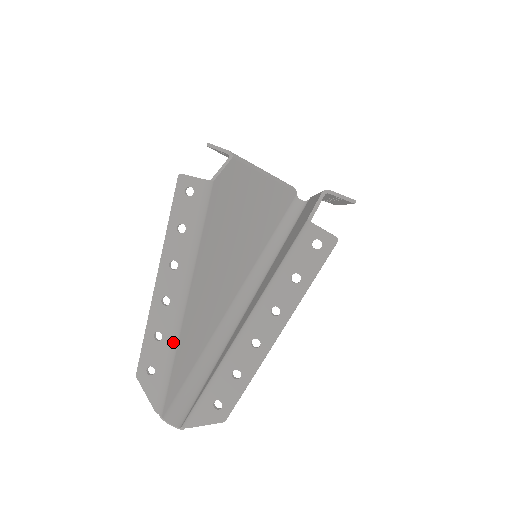
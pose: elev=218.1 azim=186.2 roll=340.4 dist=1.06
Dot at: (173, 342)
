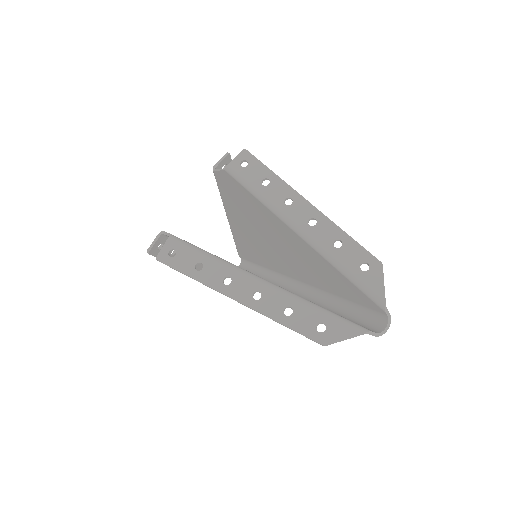
Dot at: (297, 298)
